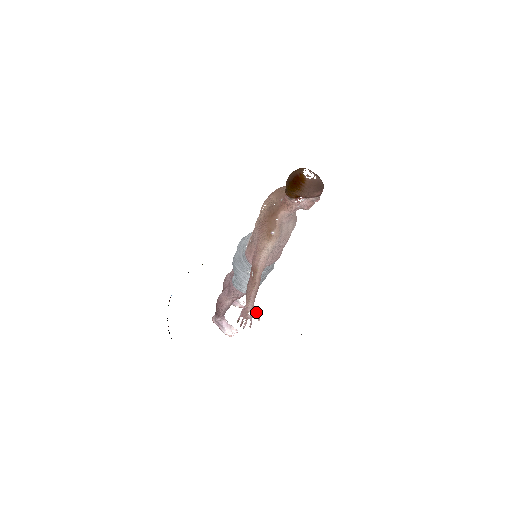
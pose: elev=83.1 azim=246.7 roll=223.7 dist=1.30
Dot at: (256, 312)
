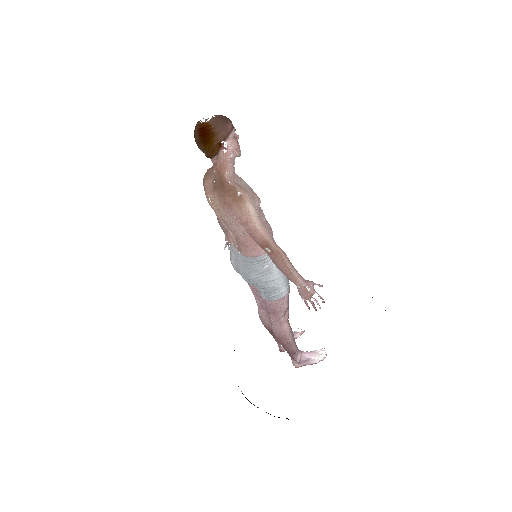
Dot at: (311, 282)
